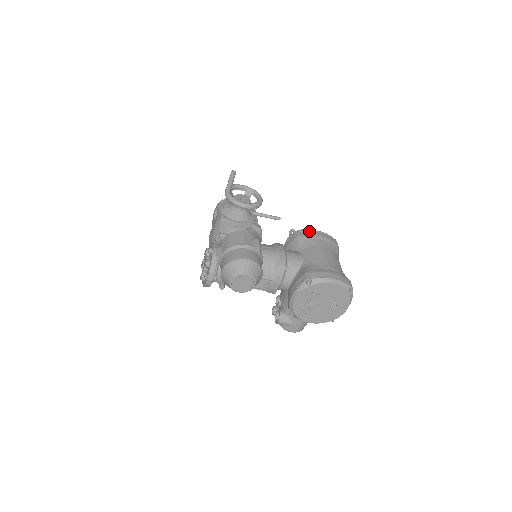
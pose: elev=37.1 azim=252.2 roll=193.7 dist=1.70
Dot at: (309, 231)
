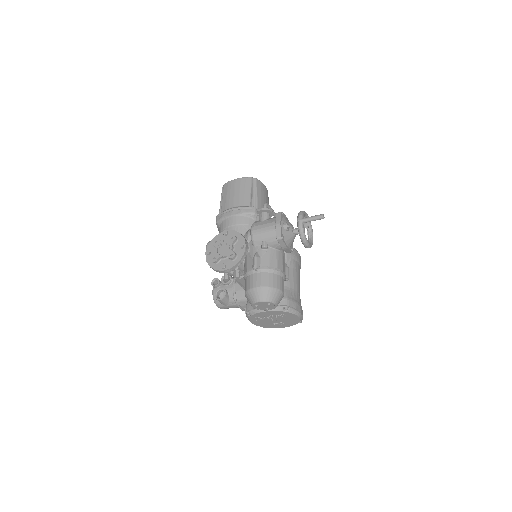
Dot at: (295, 250)
